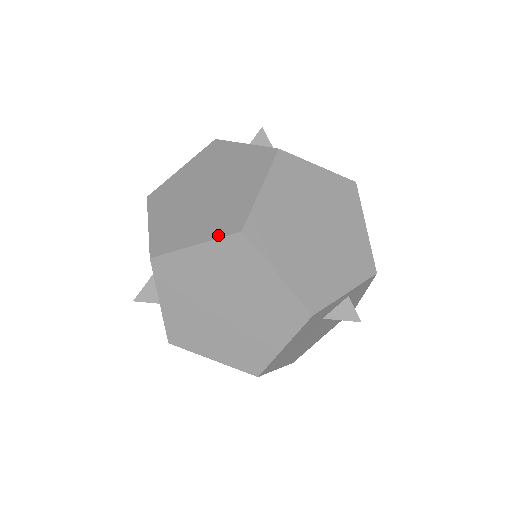
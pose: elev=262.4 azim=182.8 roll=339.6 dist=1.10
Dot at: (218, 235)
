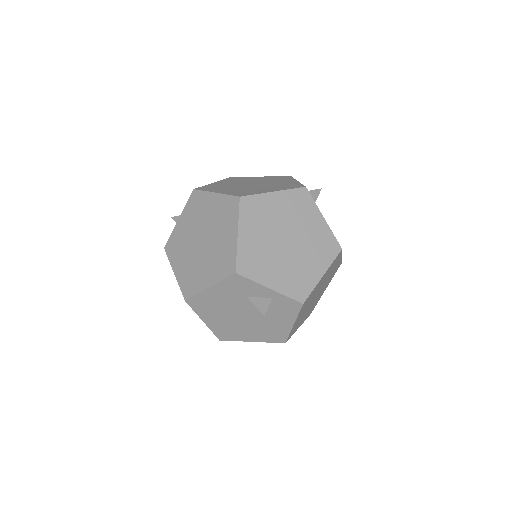
Dot at: (230, 194)
